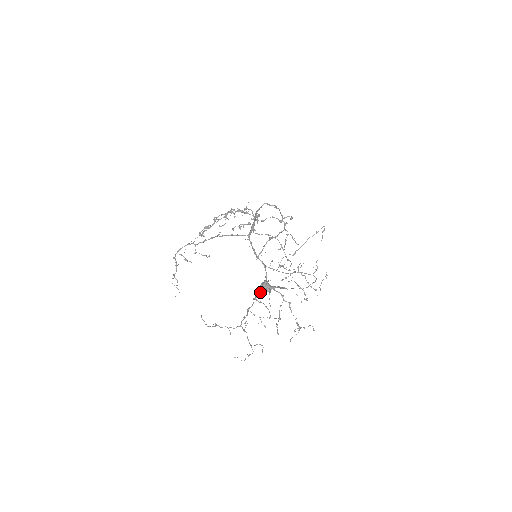
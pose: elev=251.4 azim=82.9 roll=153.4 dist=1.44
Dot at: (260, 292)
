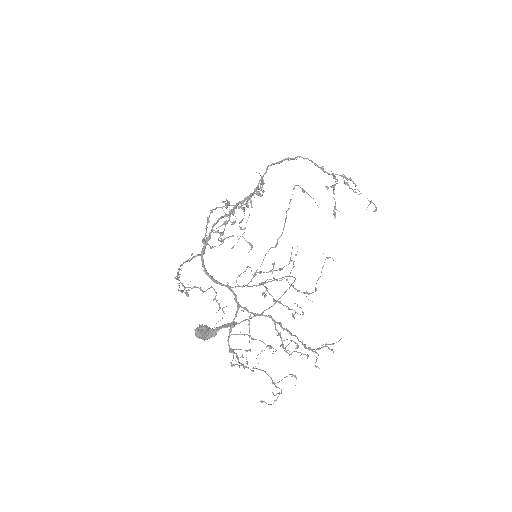
Dot at: (234, 325)
